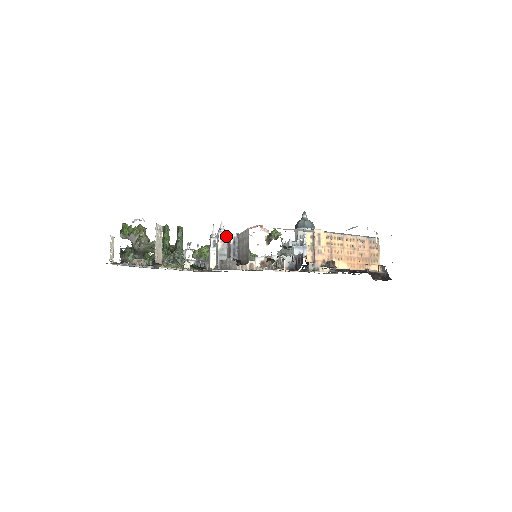
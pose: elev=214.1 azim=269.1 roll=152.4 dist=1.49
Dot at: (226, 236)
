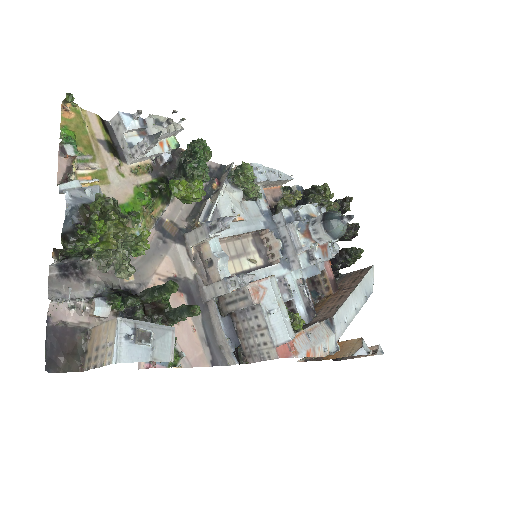
Dot at: (245, 285)
